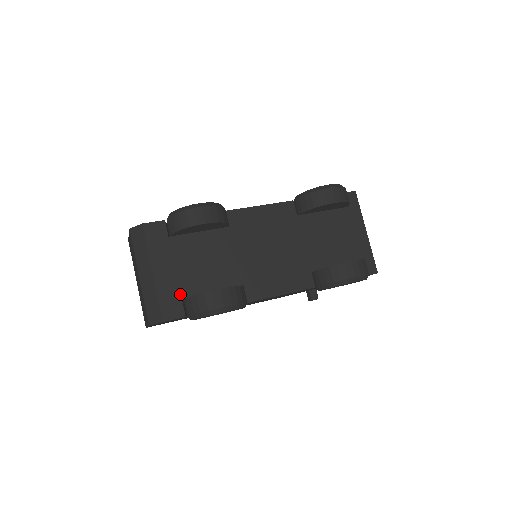
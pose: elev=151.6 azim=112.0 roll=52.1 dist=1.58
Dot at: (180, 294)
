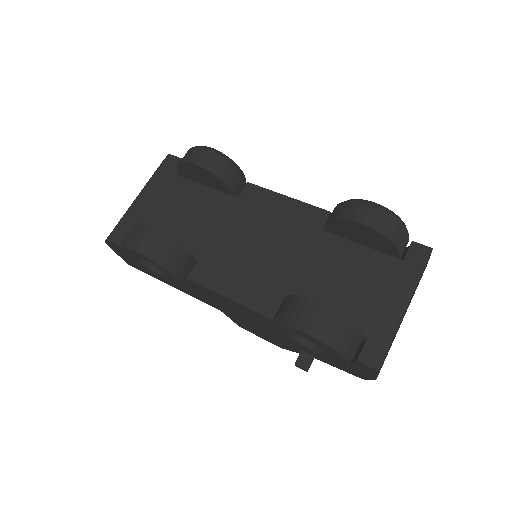
Dot at: occluded
